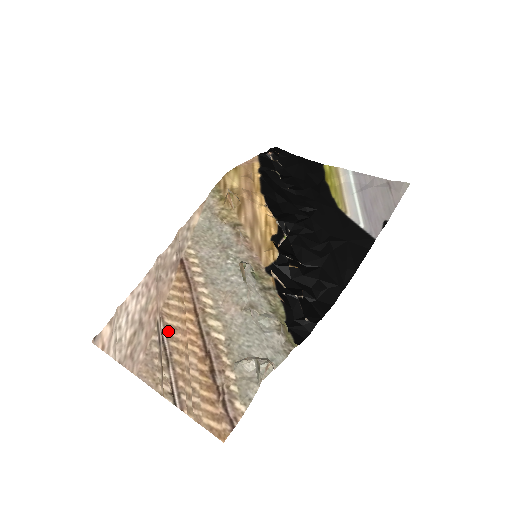
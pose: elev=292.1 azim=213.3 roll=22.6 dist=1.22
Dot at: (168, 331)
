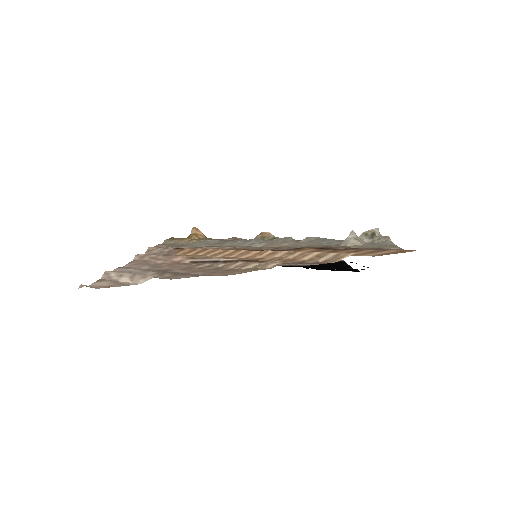
Dot at: occluded
